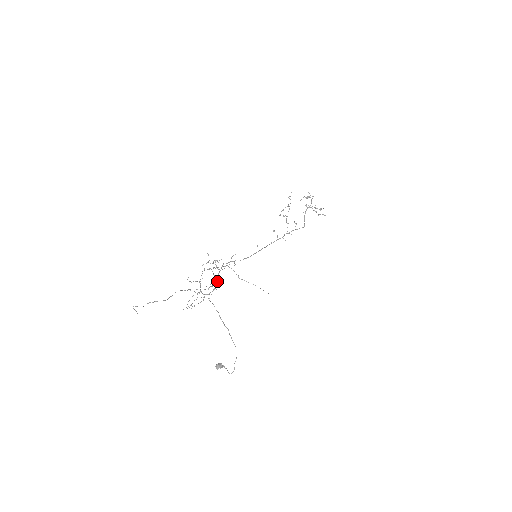
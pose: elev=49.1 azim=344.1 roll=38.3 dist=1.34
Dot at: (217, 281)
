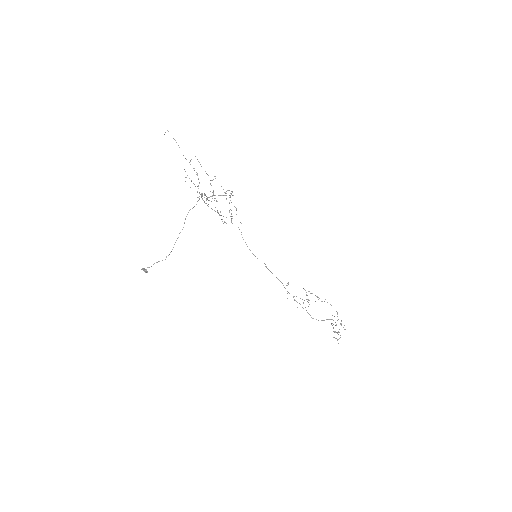
Dot at: occluded
